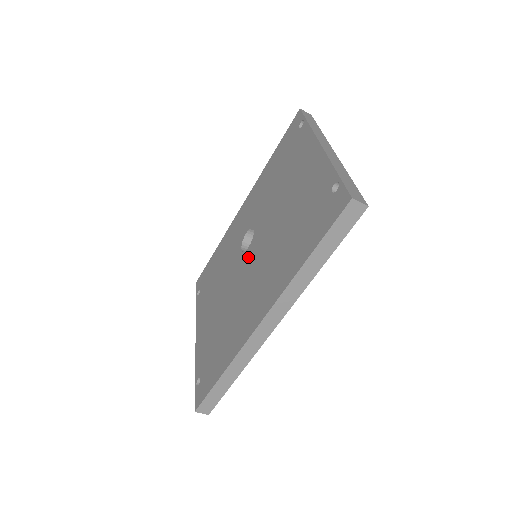
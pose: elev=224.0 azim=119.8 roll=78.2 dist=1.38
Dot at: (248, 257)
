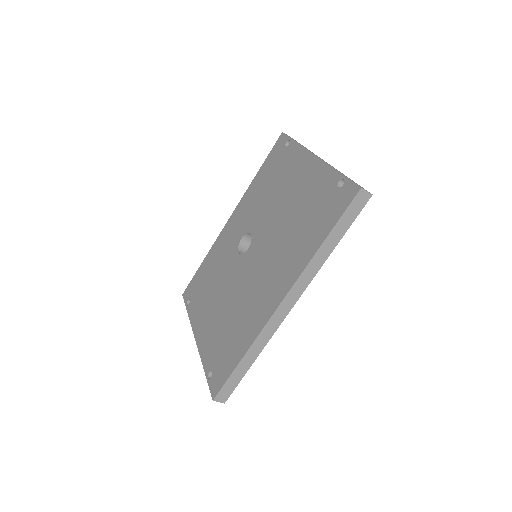
Dot at: (250, 257)
